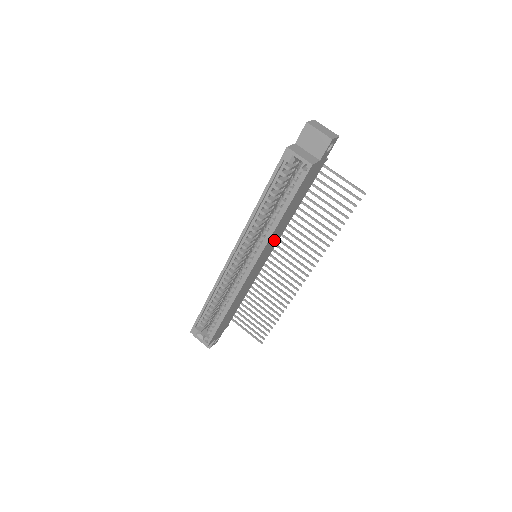
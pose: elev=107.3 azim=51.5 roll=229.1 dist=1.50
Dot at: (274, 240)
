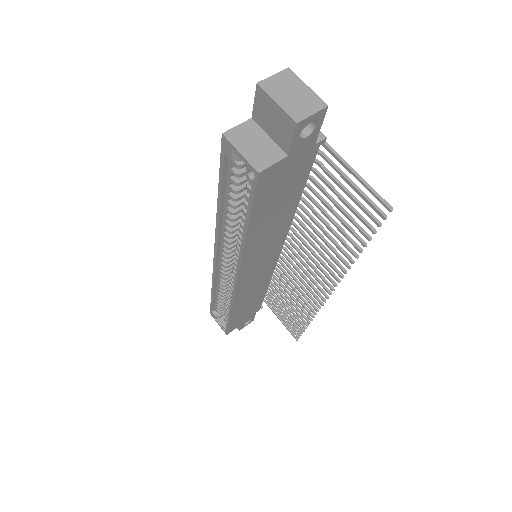
Dot at: (267, 246)
